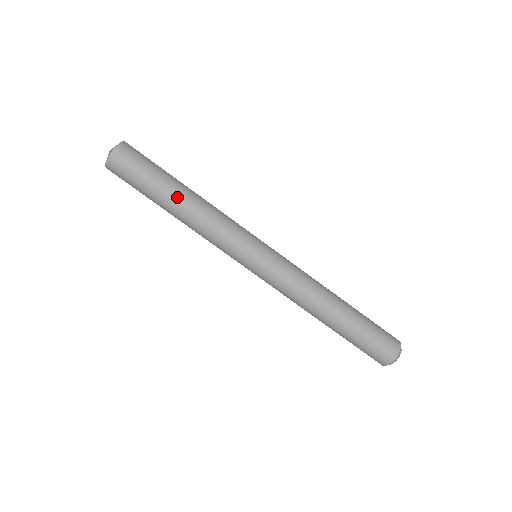
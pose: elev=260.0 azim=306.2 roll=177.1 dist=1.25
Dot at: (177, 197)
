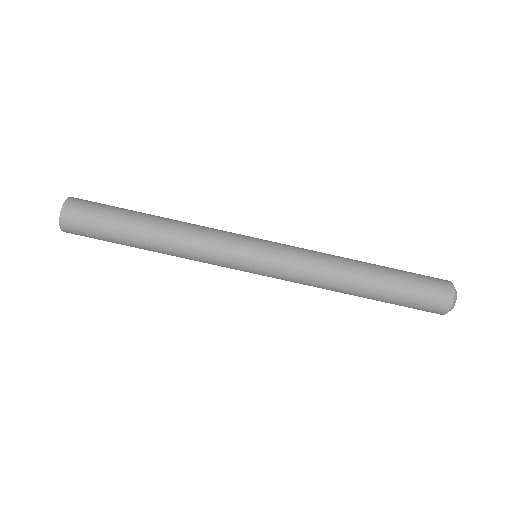
Dot at: (145, 237)
